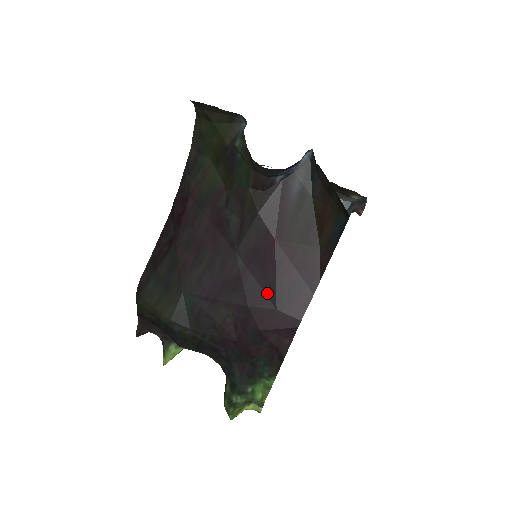
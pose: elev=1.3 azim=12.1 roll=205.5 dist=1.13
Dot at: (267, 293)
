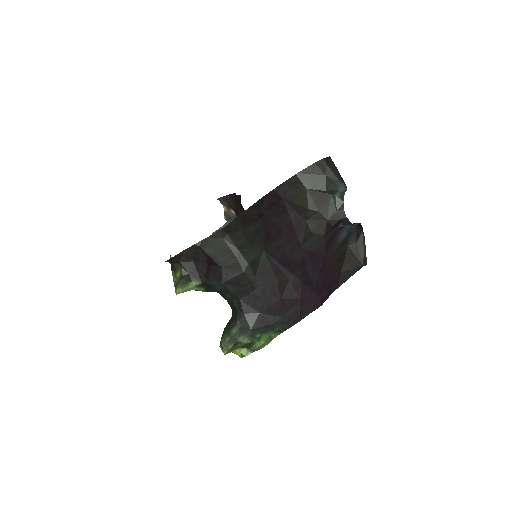
Dot at: (312, 280)
